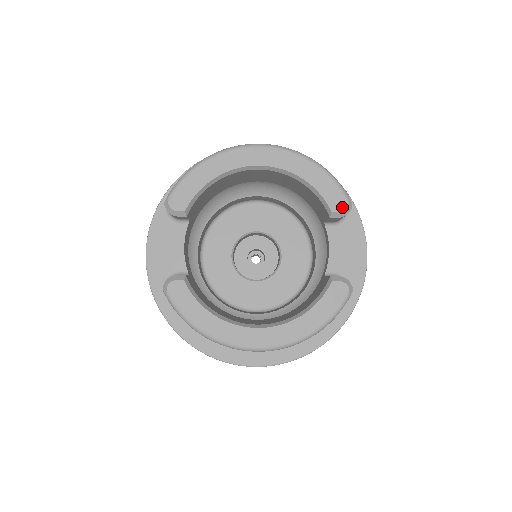
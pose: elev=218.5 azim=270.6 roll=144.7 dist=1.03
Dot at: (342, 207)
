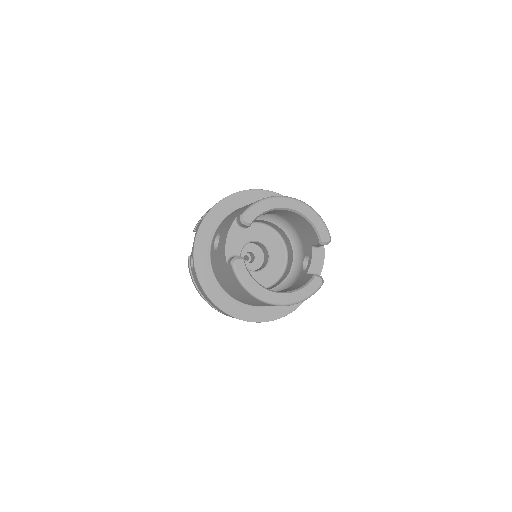
Dot at: (327, 240)
